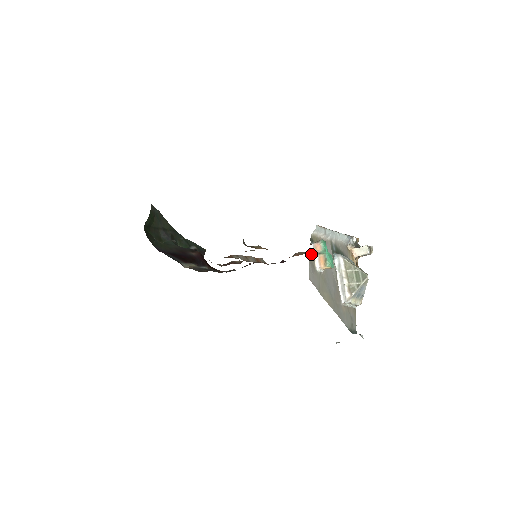
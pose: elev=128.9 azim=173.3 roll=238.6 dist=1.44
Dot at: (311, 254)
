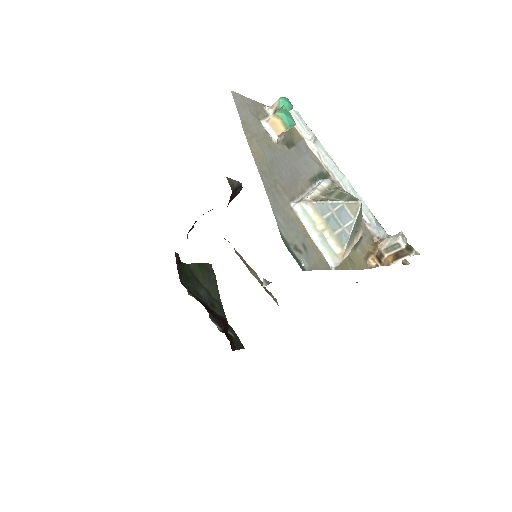
Dot at: (264, 107)
